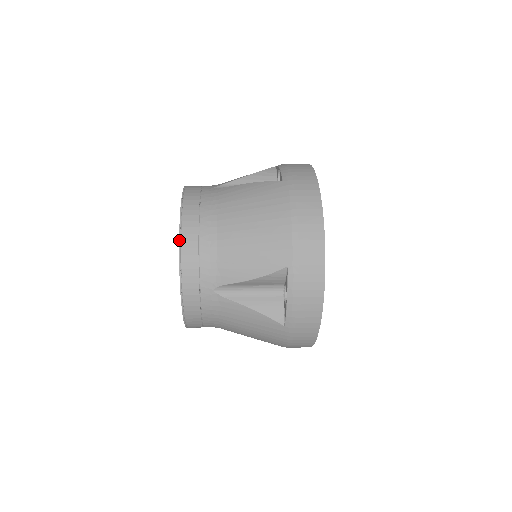
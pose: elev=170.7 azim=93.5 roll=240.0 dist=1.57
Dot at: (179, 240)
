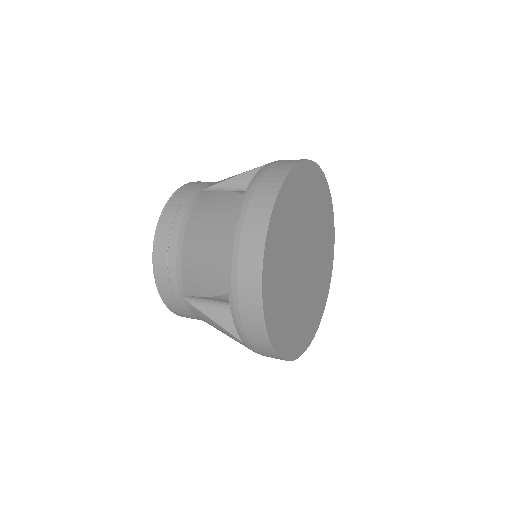
Dot at: (153, 249)
